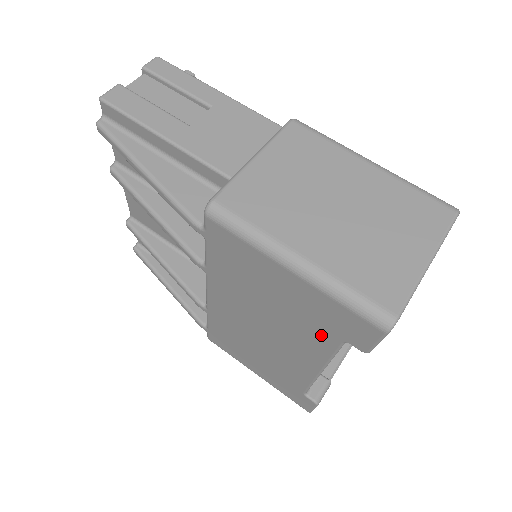
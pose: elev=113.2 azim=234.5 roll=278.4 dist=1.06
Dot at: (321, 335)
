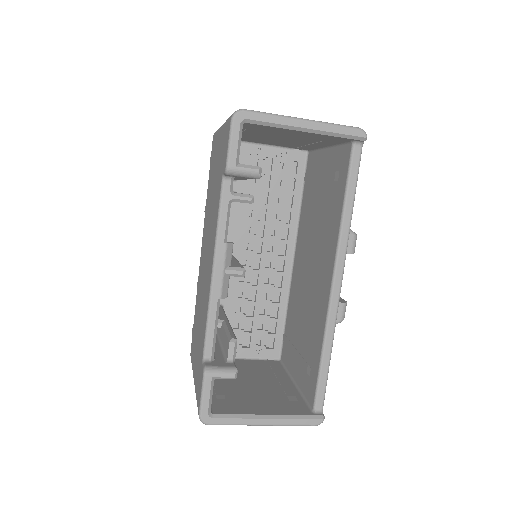
Dot at: (218, 191)
